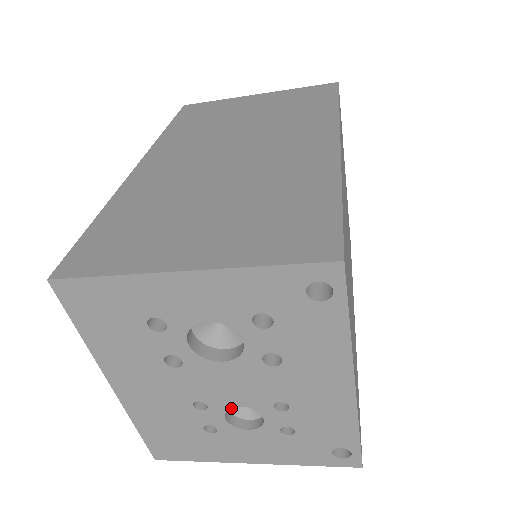
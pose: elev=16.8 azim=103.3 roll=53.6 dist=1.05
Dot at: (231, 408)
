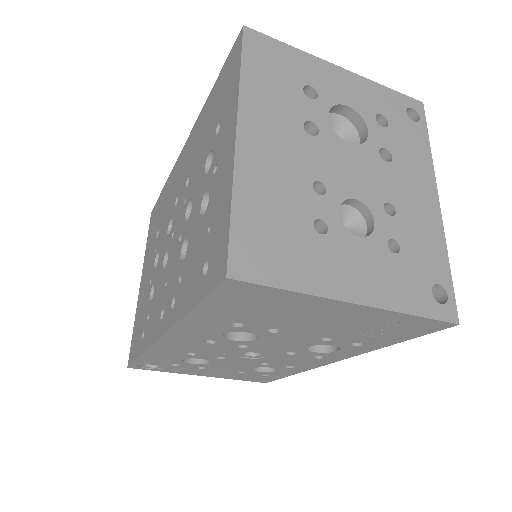
Dot at: occluded
